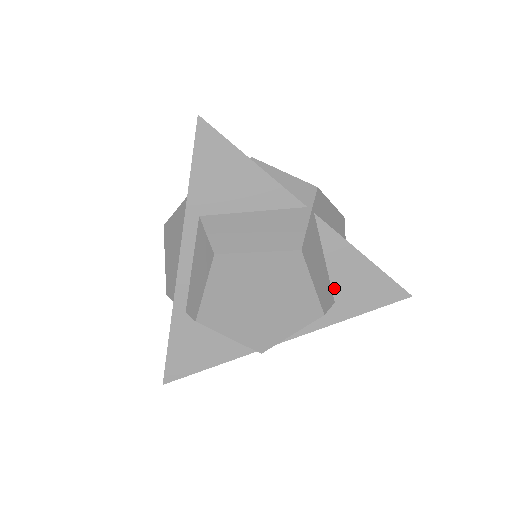
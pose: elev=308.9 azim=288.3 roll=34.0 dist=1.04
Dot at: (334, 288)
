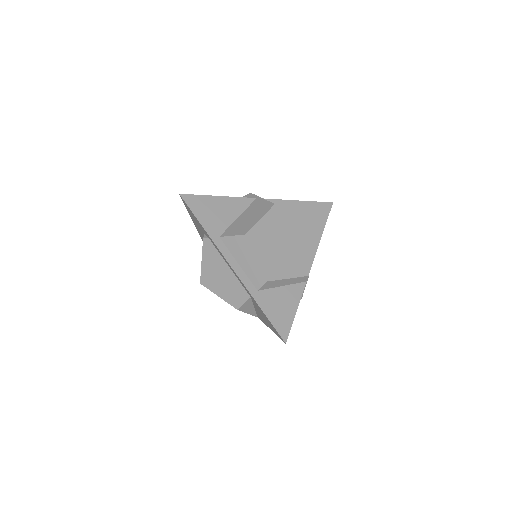
Dot at: occluded
